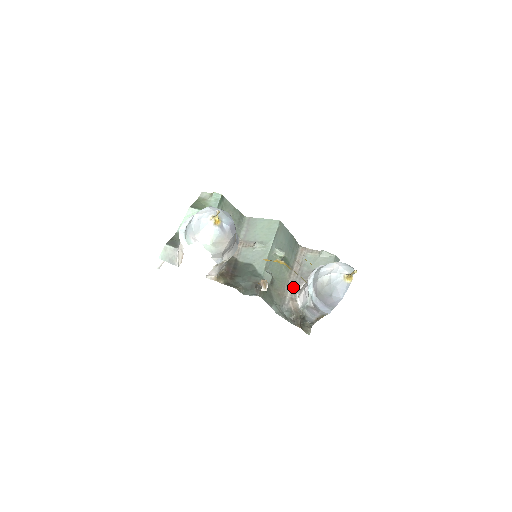
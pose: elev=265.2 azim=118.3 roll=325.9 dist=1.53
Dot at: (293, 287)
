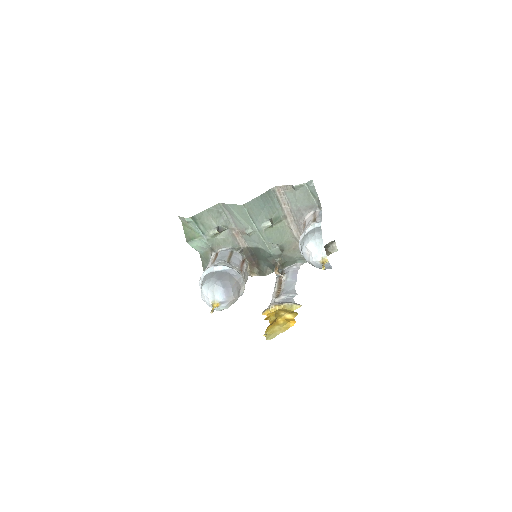
Dot at: (298, 232)
